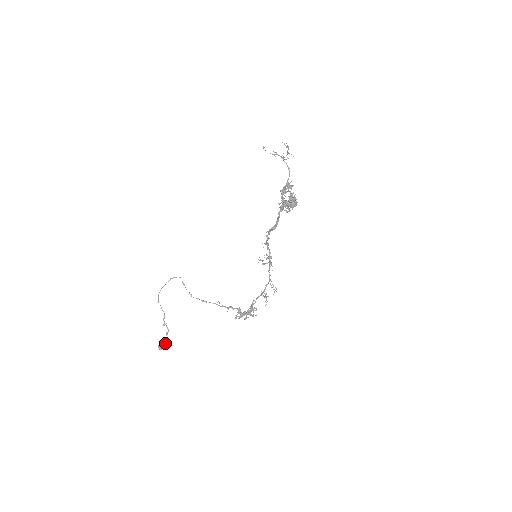
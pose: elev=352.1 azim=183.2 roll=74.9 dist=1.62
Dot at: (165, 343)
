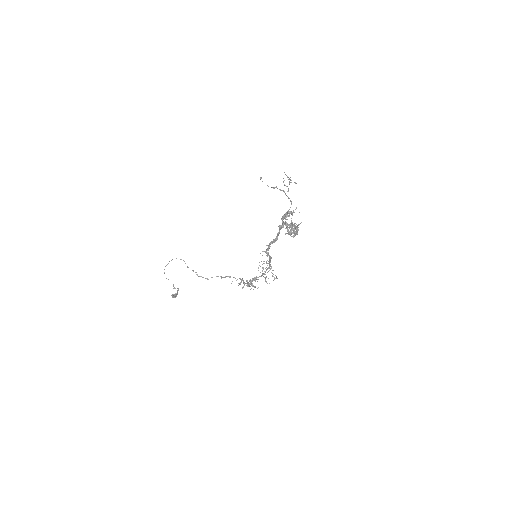
Dot at: (177, 294)
